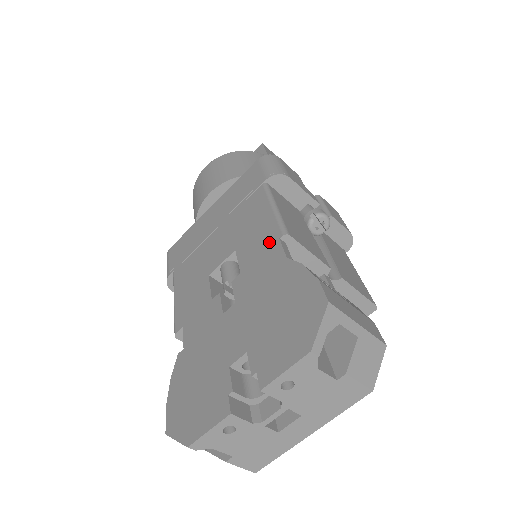
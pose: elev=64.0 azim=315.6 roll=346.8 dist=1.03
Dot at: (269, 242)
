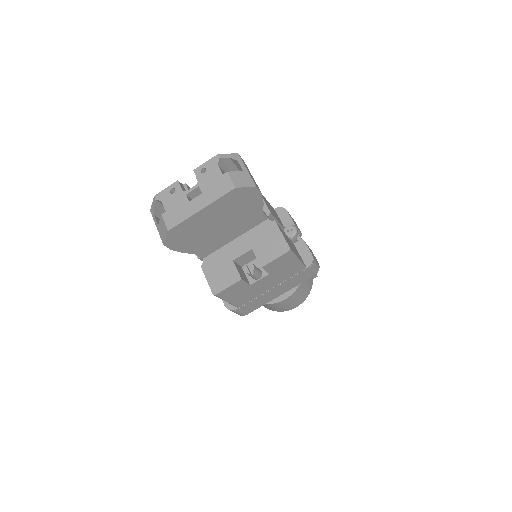
Dot at: occluded
